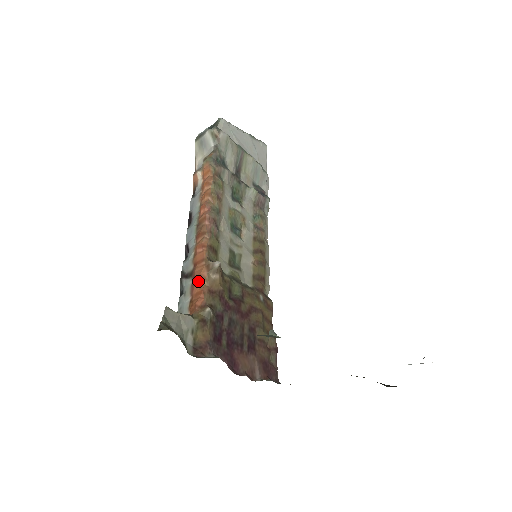
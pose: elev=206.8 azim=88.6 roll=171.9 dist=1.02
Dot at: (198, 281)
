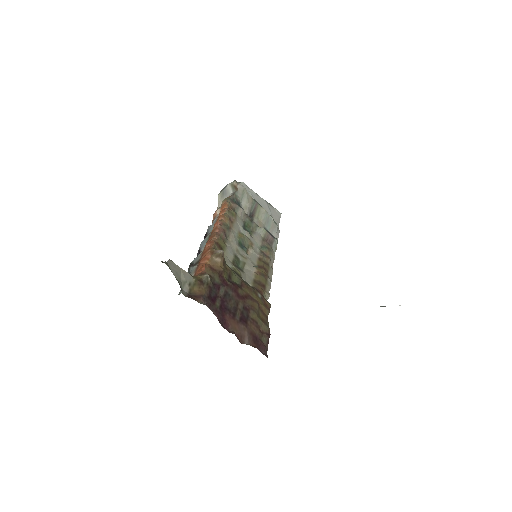
Dot at: (202, 262)
